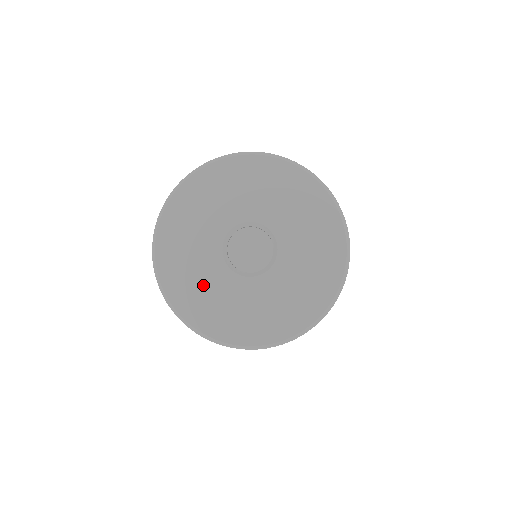
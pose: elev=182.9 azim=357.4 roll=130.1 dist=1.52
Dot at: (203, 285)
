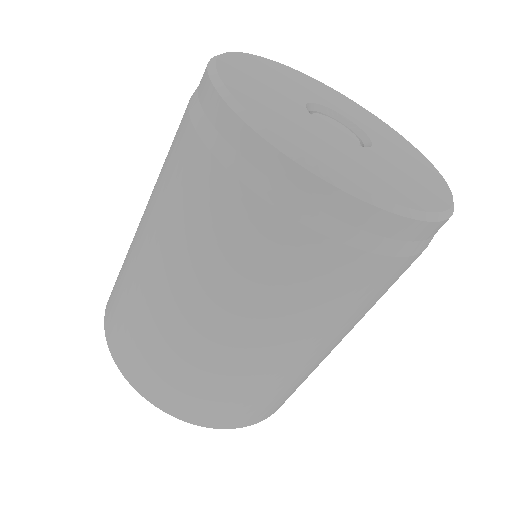
Dot at: (281, 110)
